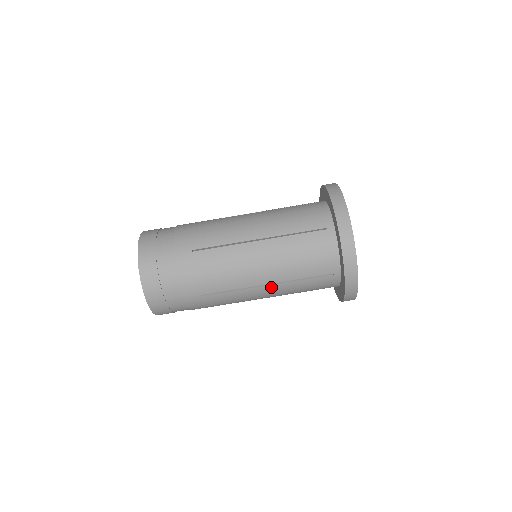
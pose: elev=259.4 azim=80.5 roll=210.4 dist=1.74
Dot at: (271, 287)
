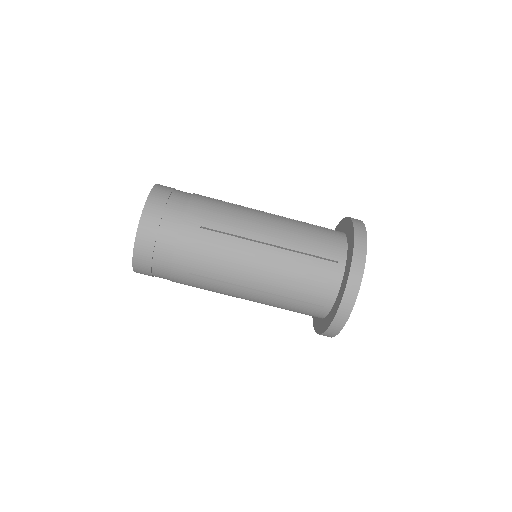
Dot at: (260, 294)
